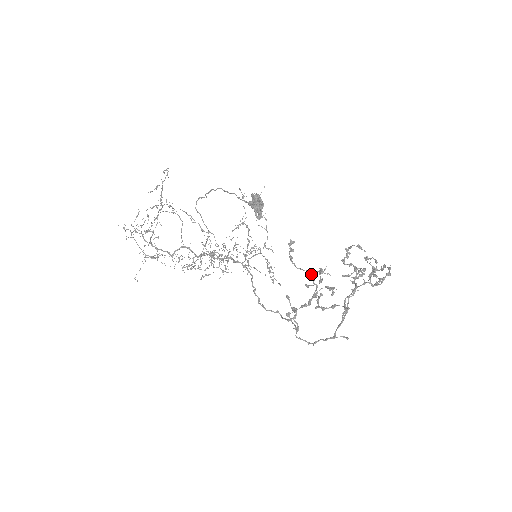
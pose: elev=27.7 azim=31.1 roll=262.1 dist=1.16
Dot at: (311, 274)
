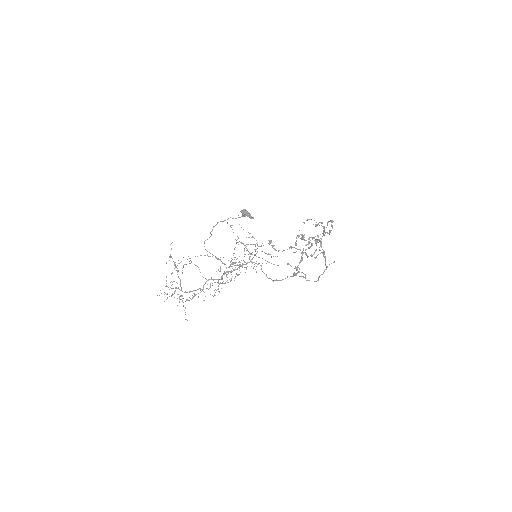
Dot at: (293, 247)
